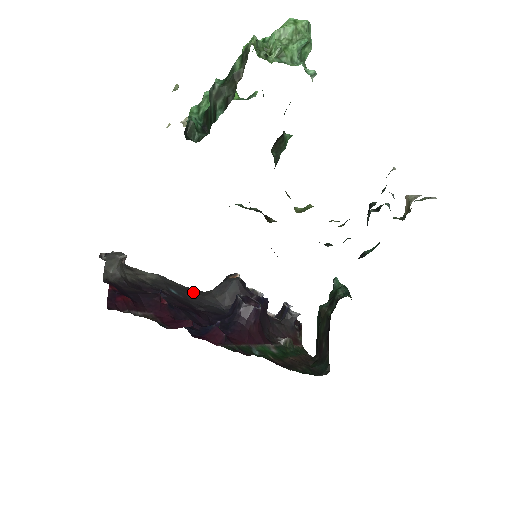
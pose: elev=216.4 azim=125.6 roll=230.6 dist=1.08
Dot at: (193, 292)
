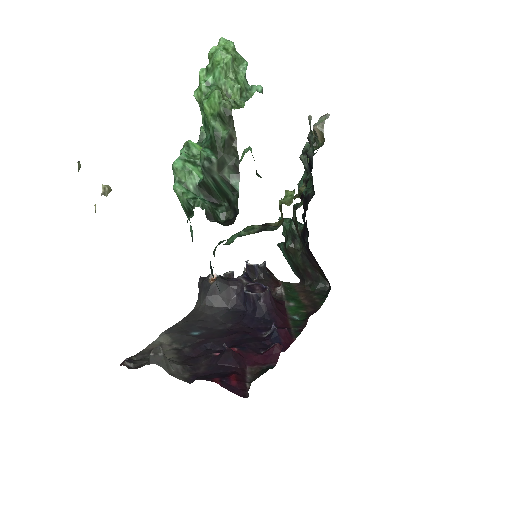
Dot at: (194, 318)
